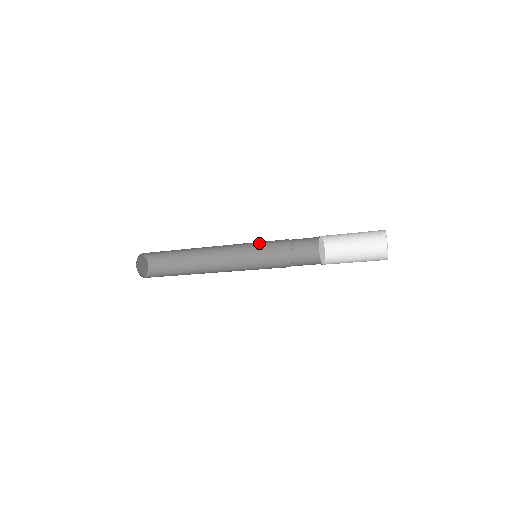
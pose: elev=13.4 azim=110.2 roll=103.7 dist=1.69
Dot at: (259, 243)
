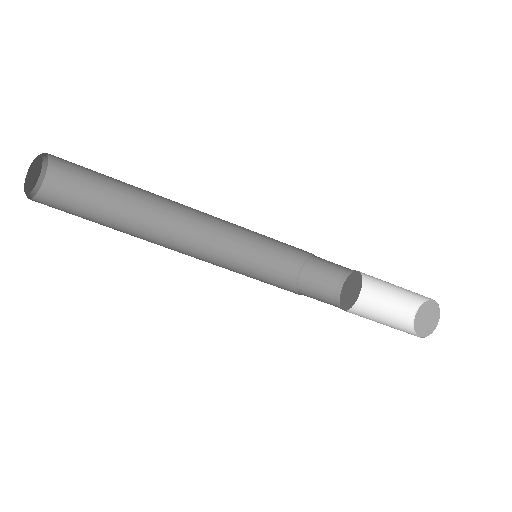
Dot at: (251, 268)
